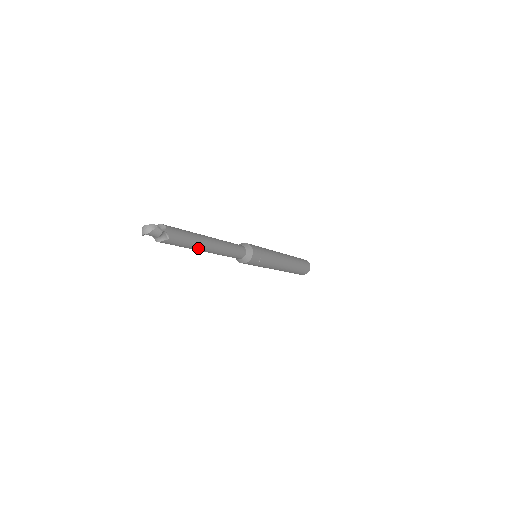
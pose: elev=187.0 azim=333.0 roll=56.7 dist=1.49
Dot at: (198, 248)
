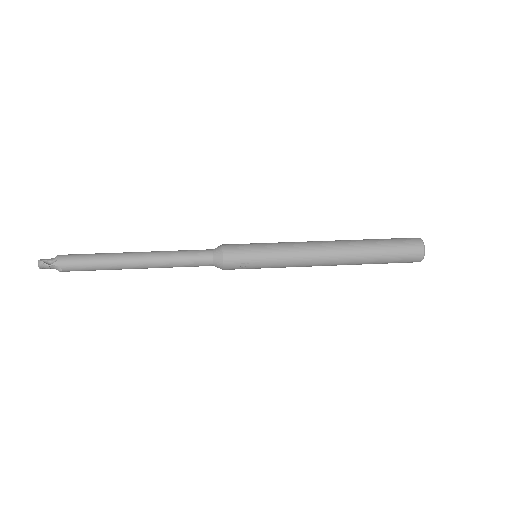
Dot at: (118, 269)
